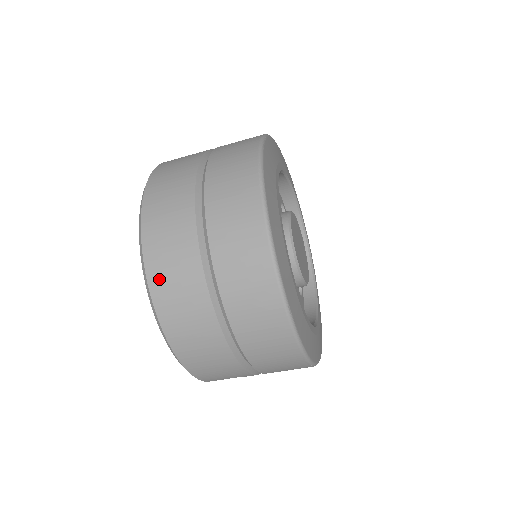
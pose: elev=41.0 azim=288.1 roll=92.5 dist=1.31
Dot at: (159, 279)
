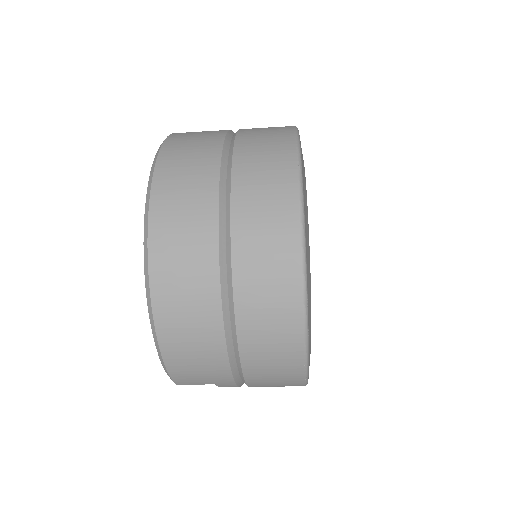
Dot at: (163, 238)
